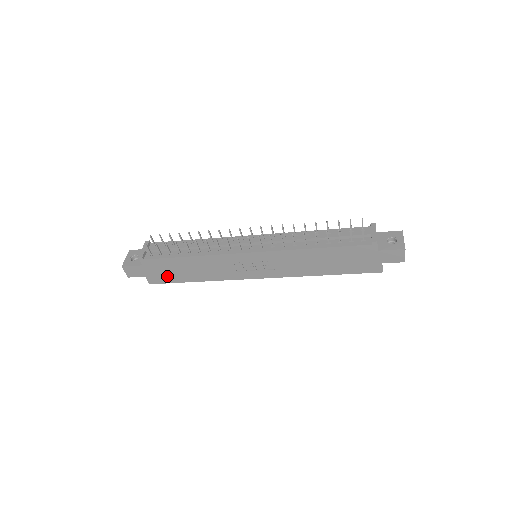
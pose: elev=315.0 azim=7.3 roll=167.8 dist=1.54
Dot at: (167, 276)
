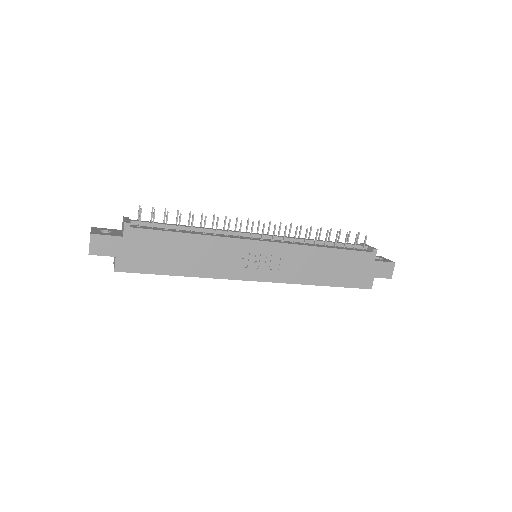
Dot at: (147, 261)
